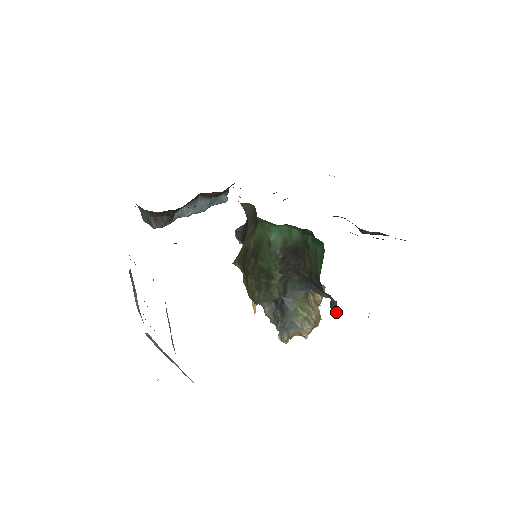
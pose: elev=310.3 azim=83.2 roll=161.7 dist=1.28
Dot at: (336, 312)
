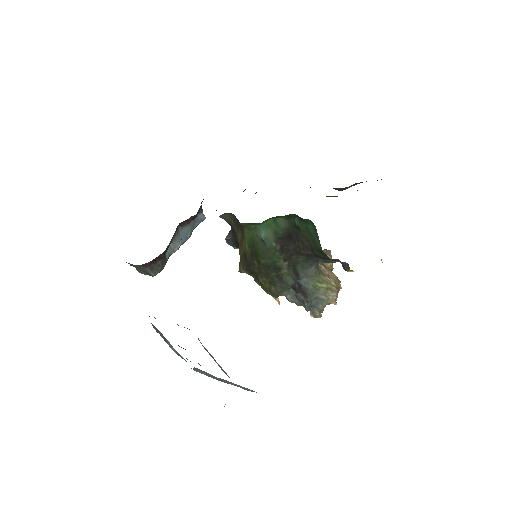
Dot at: (351, 271)
